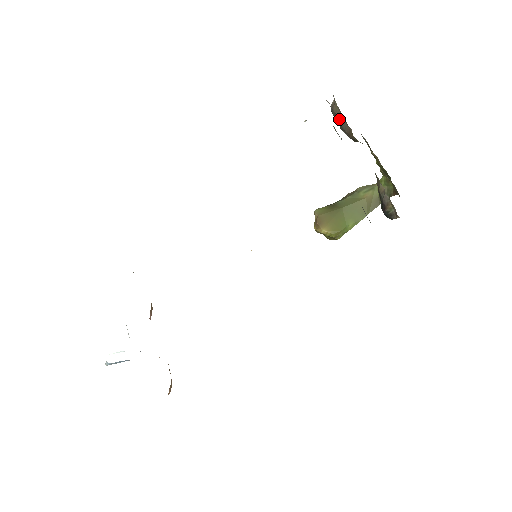
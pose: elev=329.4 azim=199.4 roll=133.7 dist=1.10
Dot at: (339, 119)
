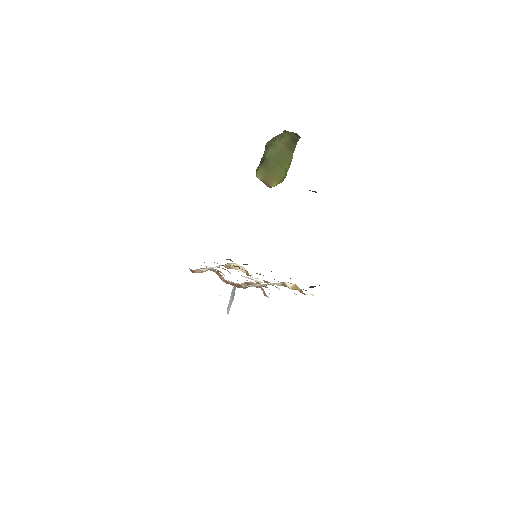
Dot at: occluded
